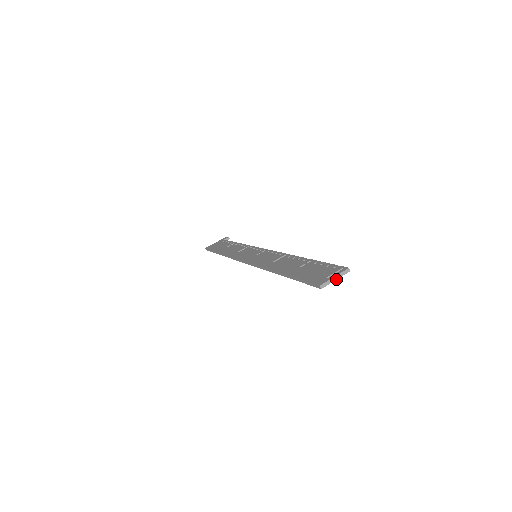
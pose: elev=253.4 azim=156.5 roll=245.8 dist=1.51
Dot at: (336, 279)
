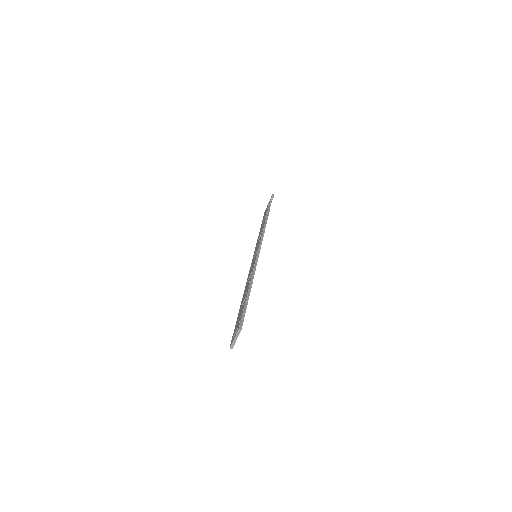
Dot at: (236, 339)
